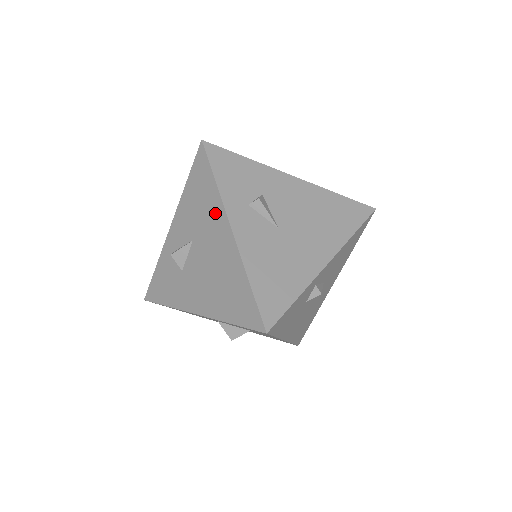
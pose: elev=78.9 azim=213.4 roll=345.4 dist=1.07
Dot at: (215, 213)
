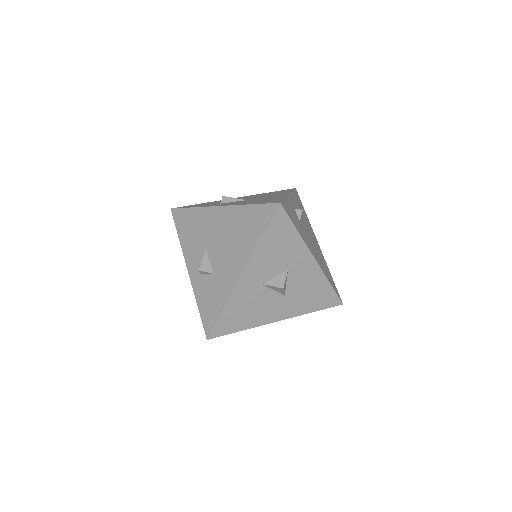
Dot at: (205, 217)
